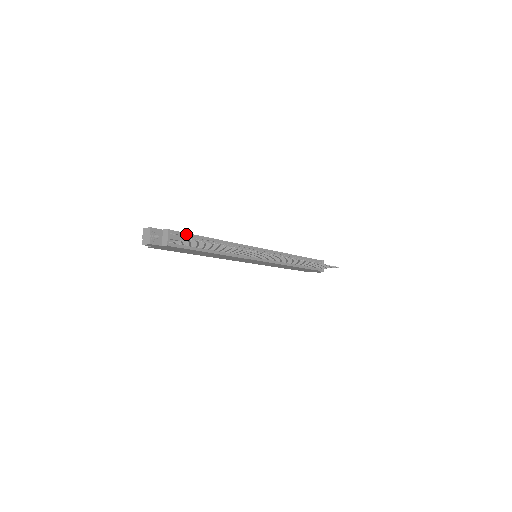
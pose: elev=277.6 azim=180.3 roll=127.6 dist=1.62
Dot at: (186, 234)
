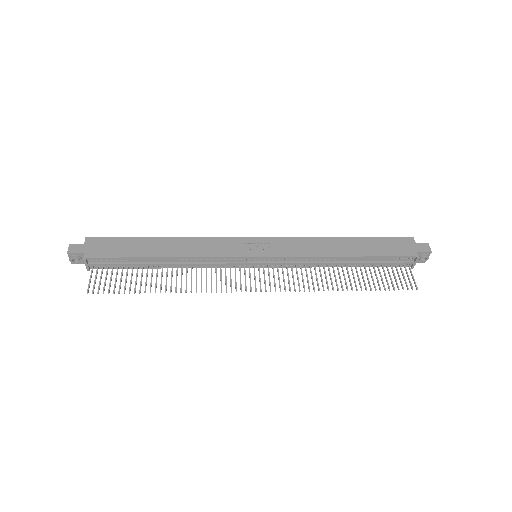
Dot at: (115, 258)
